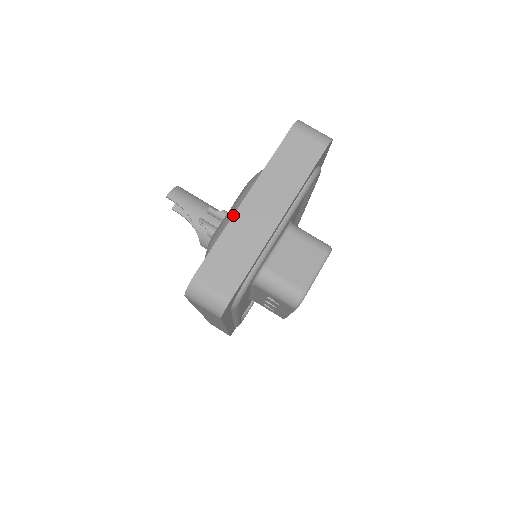
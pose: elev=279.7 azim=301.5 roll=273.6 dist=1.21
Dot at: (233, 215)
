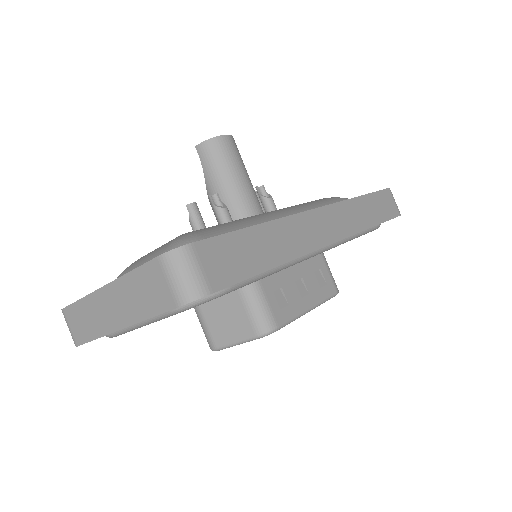
Dot at: (92, 292)
